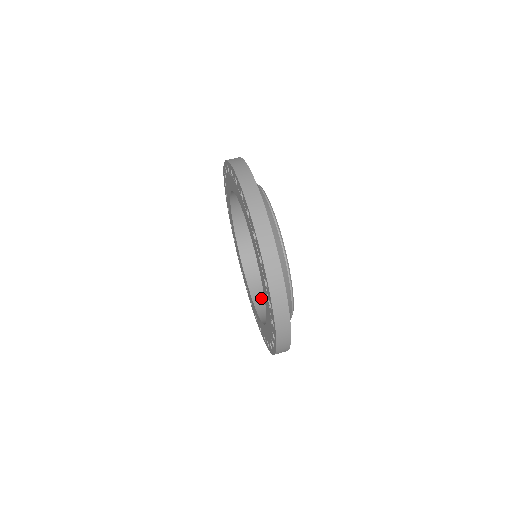
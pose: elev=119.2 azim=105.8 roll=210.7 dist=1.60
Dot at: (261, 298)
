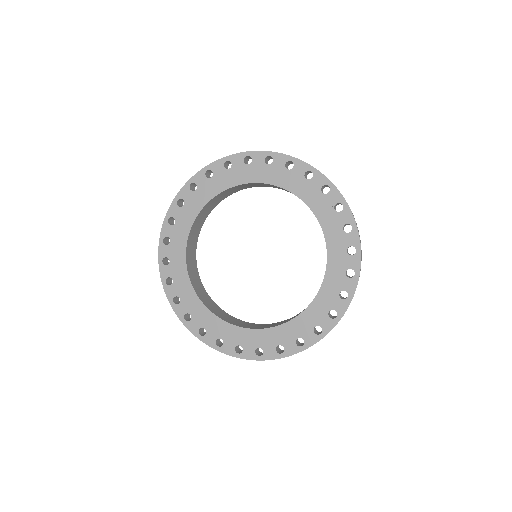
Dot at: (225, 317)
